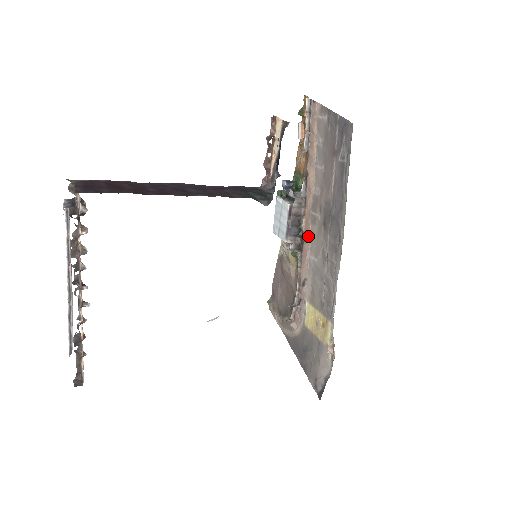
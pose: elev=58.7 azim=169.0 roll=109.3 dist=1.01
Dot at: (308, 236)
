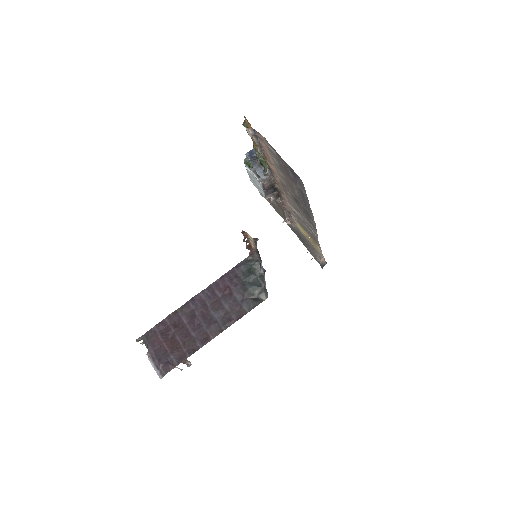
Dot at: (284, 195)
